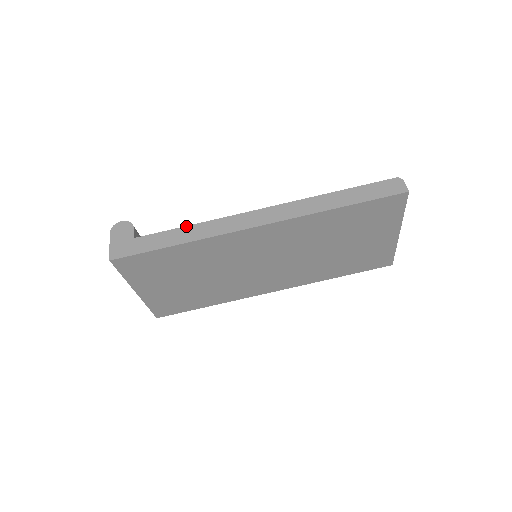
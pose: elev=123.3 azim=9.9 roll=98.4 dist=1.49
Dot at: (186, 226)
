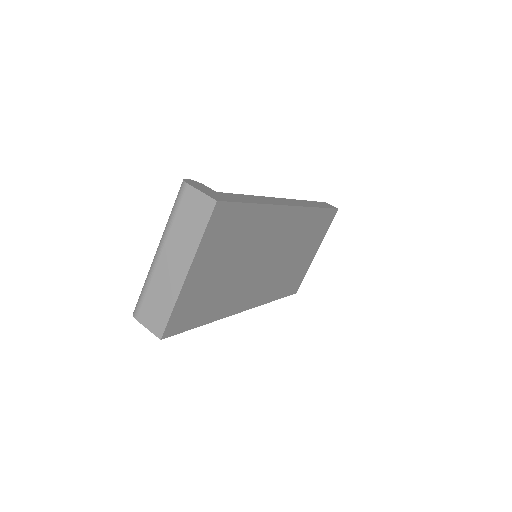
Dot at: (248, 195)
